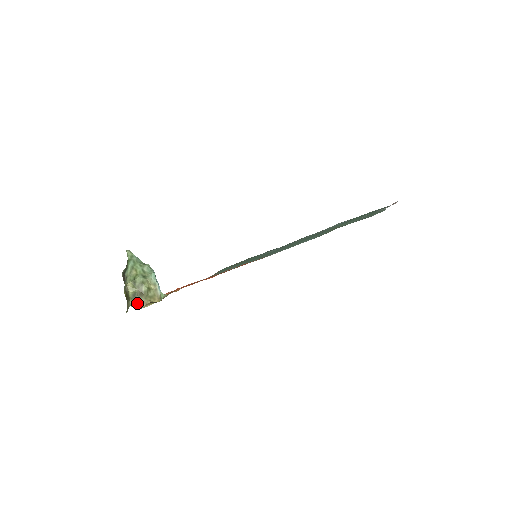
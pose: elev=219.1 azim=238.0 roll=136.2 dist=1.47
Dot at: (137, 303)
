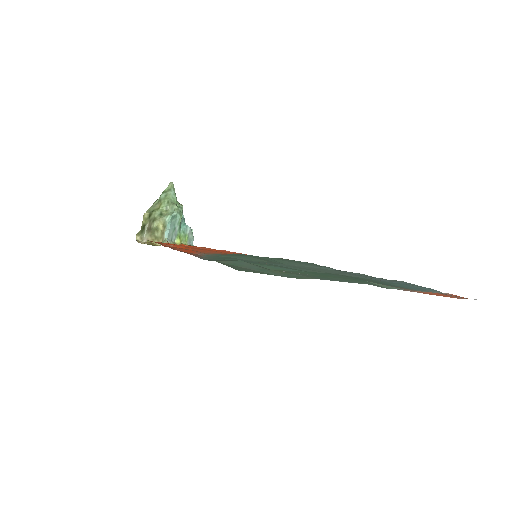
Dot at: (142, 236)
